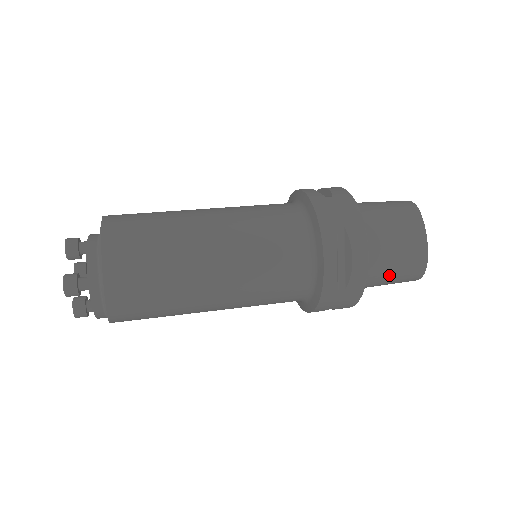
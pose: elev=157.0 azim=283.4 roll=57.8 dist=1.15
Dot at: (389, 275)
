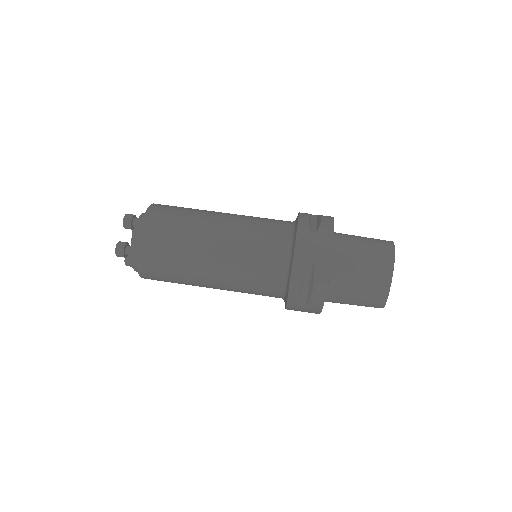
Dot at: (351, 301)
